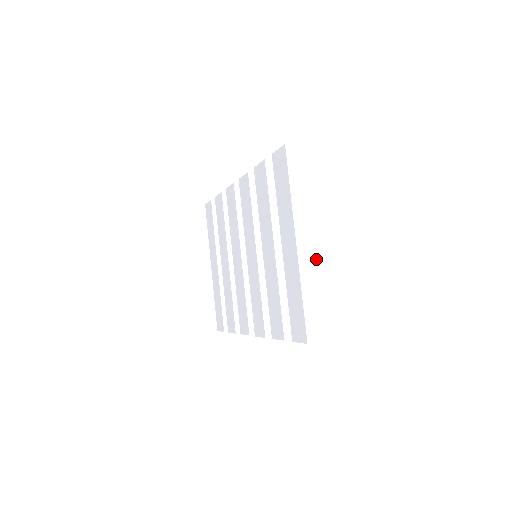
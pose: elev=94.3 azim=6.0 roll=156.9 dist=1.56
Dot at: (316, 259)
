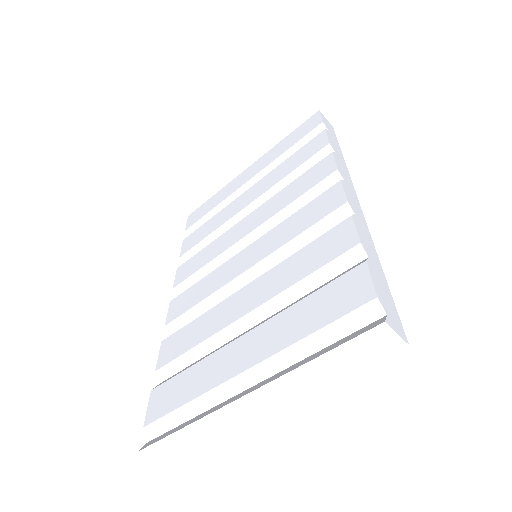
Dot at: (231, 414)
